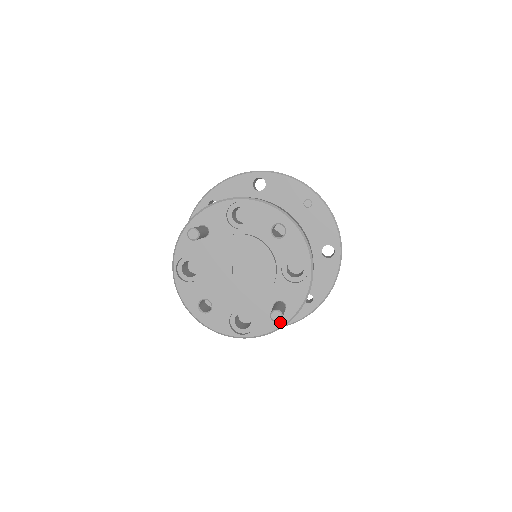
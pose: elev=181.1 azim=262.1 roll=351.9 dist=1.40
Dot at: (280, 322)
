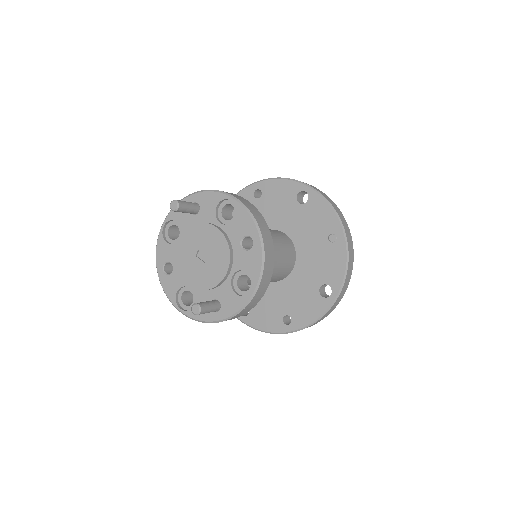
Dot at: (210, 318)
